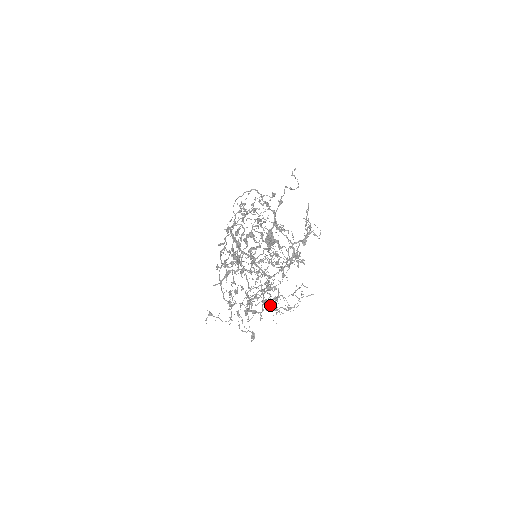
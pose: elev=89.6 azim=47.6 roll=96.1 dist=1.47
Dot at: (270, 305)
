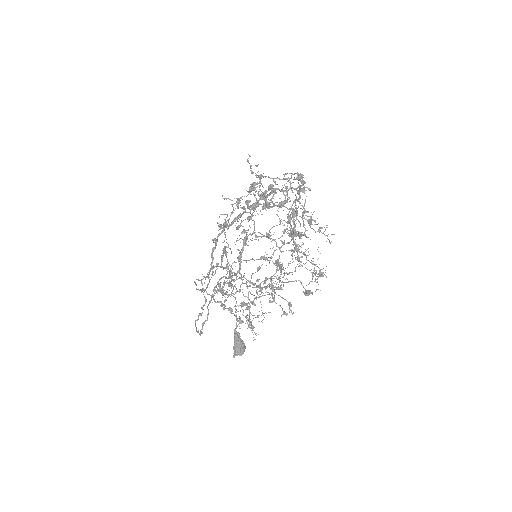
Dot at: occluded
